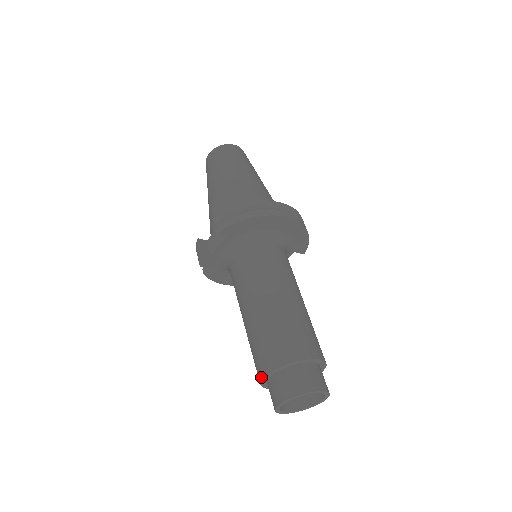
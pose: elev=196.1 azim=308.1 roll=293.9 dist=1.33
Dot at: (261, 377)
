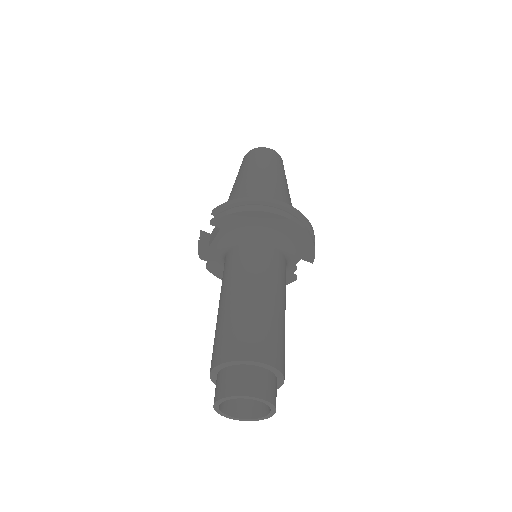
Dot at: occluded
